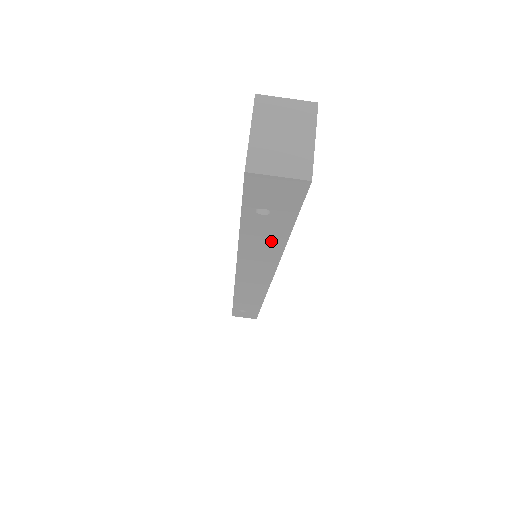
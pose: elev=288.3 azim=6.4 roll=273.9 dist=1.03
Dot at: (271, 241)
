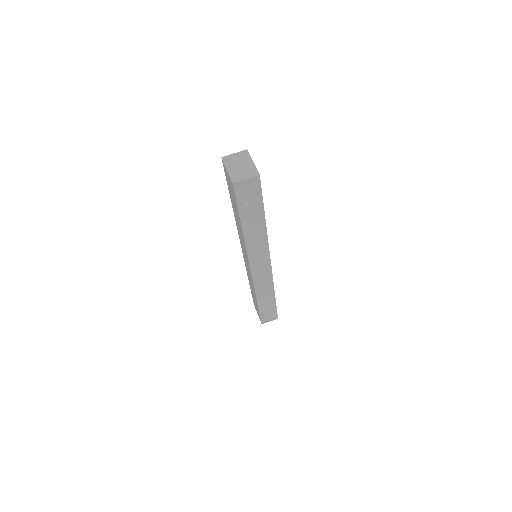
Dot at: (258, 225)
